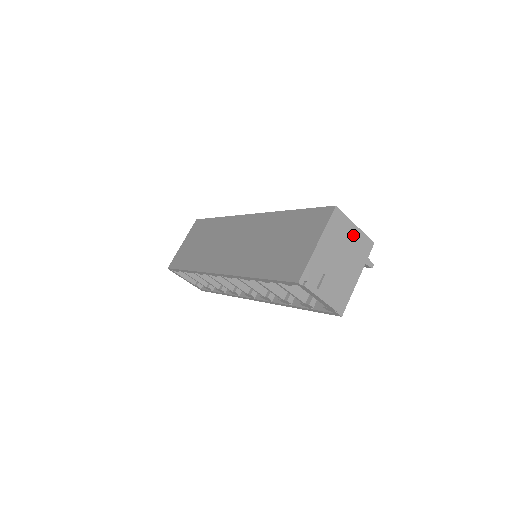
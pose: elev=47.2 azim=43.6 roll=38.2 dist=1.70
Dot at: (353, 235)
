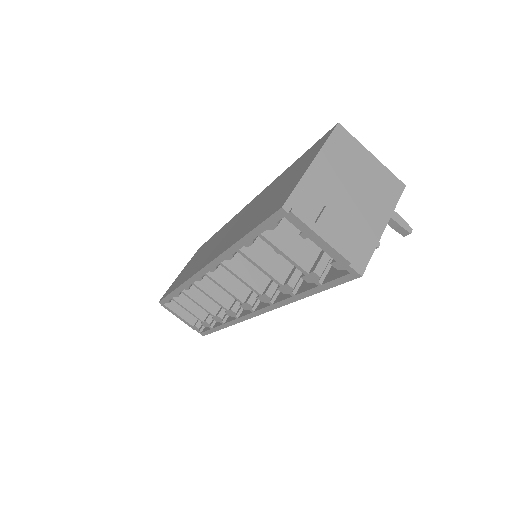
Dot at: (370, 166)
